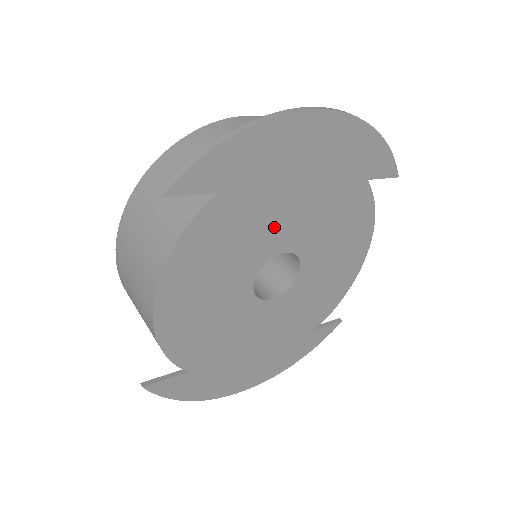
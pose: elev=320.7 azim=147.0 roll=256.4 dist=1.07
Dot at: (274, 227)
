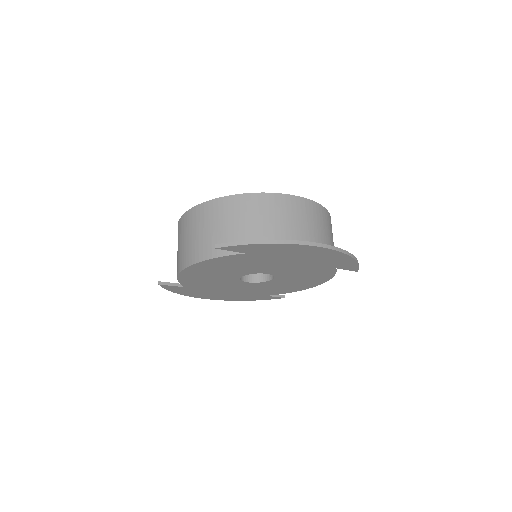
Dot at: (268, 267)
